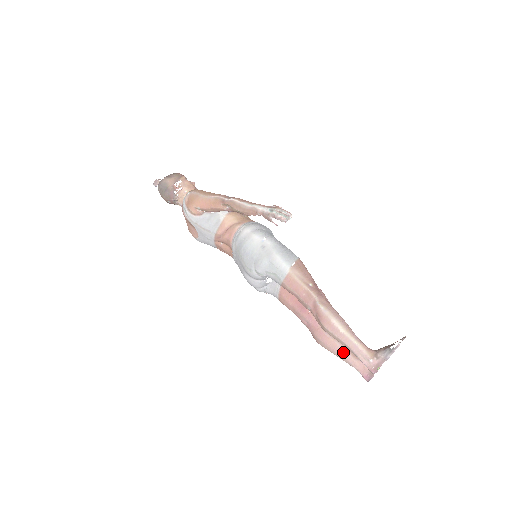
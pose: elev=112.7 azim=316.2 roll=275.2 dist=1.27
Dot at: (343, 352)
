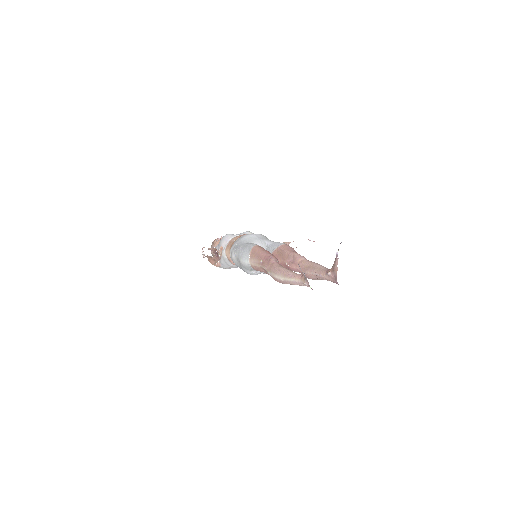
Dot at: (318, 277)
